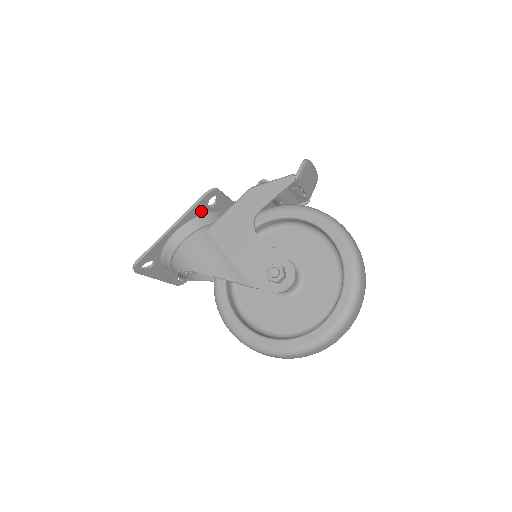
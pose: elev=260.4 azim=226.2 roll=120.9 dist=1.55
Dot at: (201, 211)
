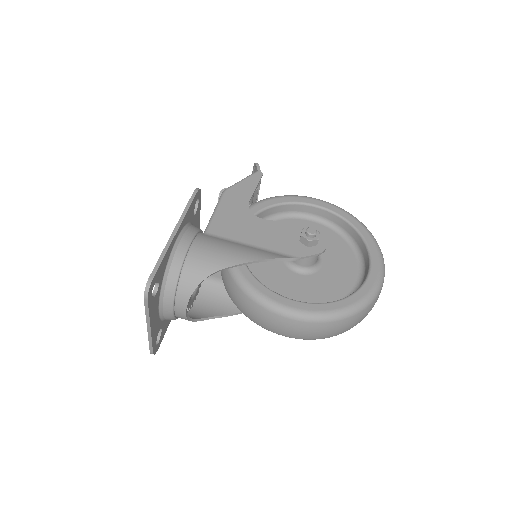
Dot at: (190, 216)
